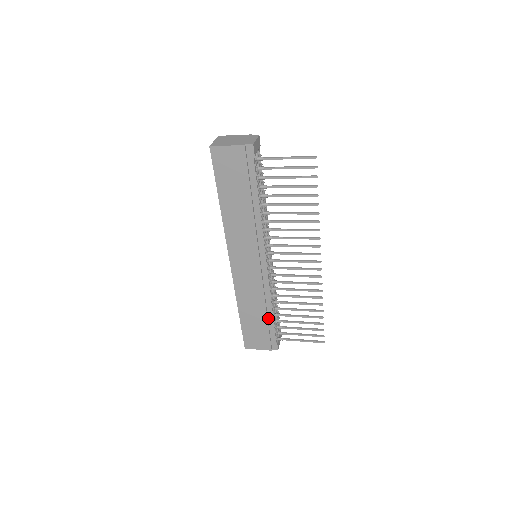
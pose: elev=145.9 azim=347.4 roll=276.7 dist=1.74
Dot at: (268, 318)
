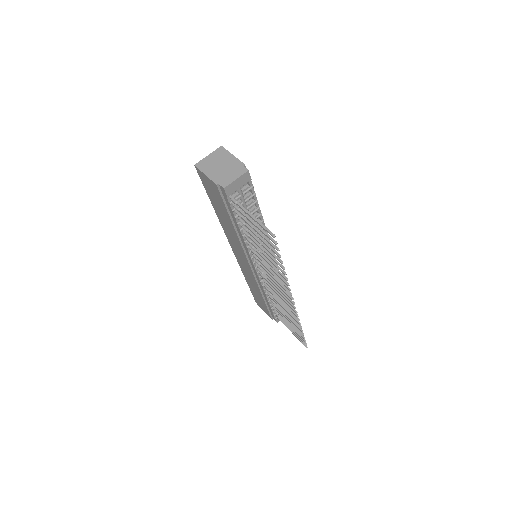
Dot at: (266, 301)
